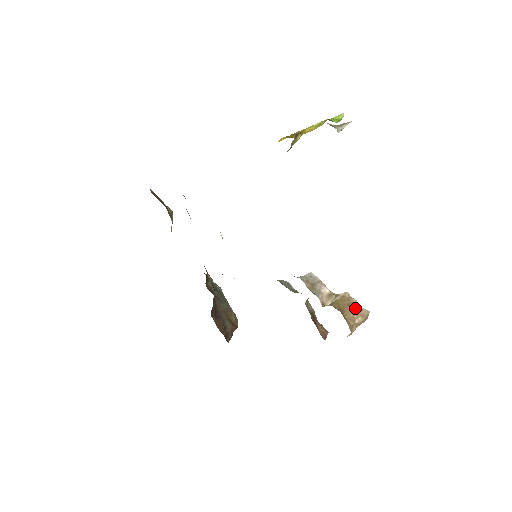
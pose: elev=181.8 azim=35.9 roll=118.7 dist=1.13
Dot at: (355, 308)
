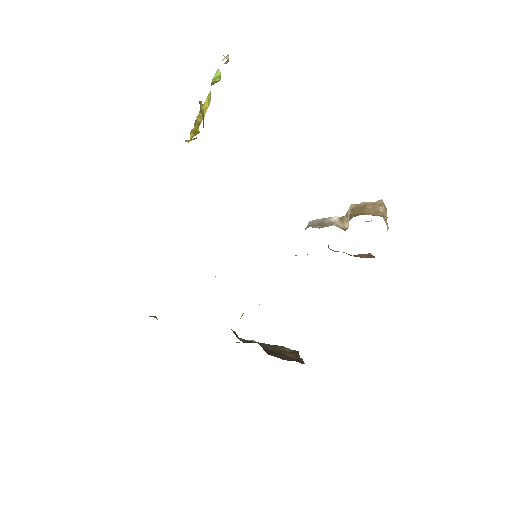
Dot at: (369, 206)
